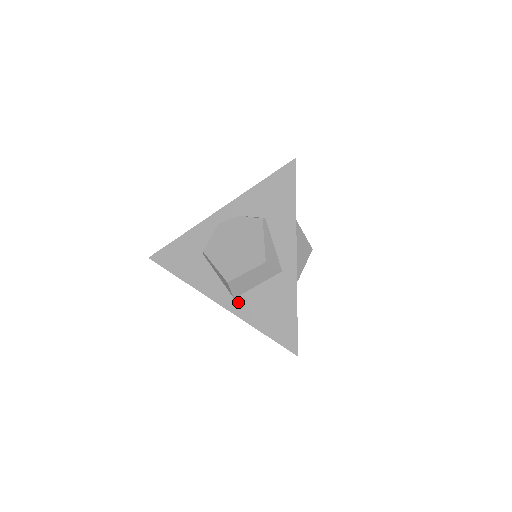
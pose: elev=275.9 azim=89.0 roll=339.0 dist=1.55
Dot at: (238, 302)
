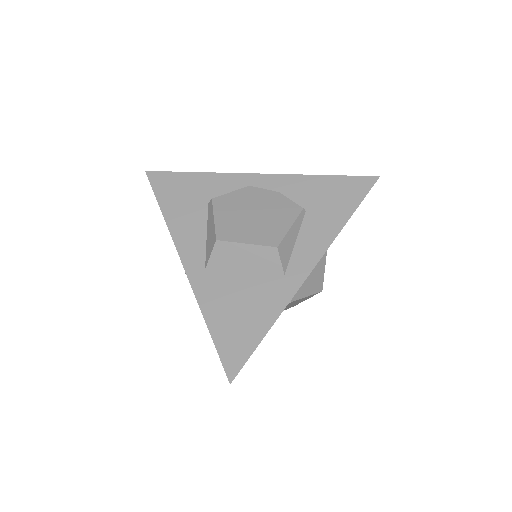
Dot at: (207, 276)
